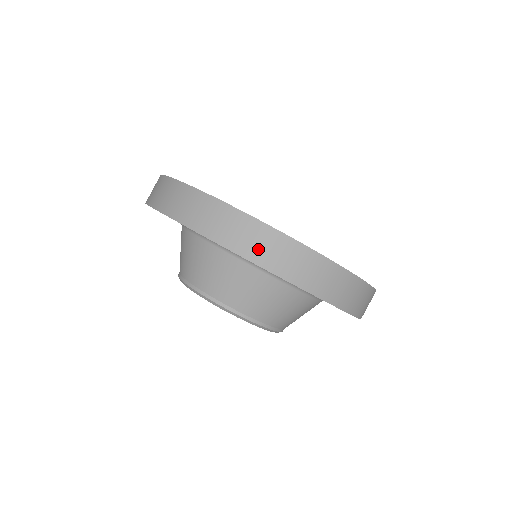
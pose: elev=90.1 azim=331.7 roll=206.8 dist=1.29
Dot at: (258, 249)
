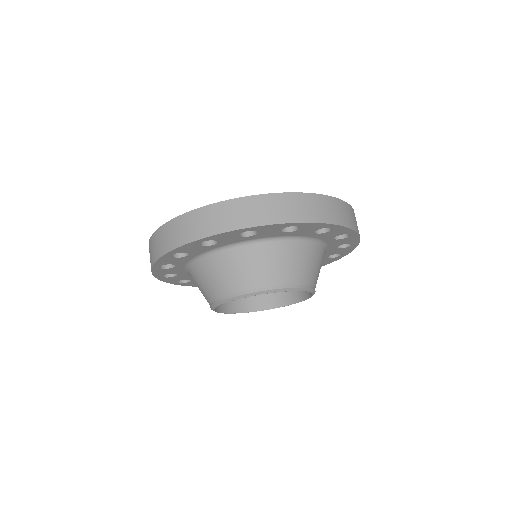
Dot at: (303, 212)
